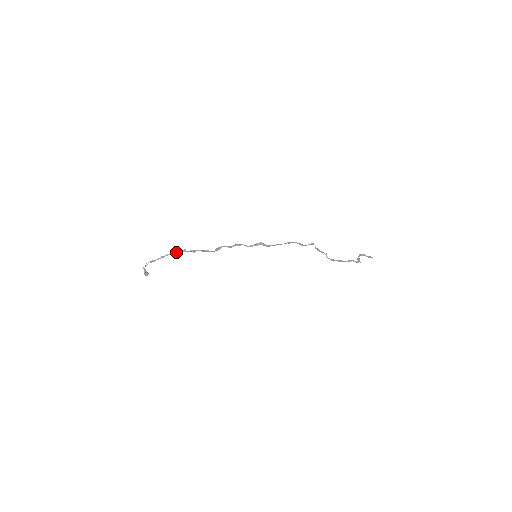
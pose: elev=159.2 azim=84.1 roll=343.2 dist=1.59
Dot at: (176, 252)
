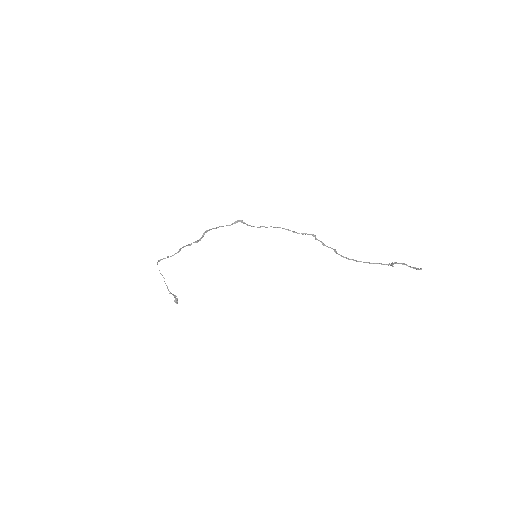
Dot at: occluded
